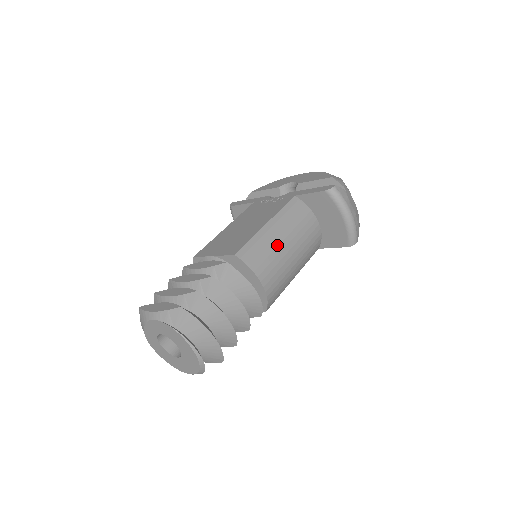
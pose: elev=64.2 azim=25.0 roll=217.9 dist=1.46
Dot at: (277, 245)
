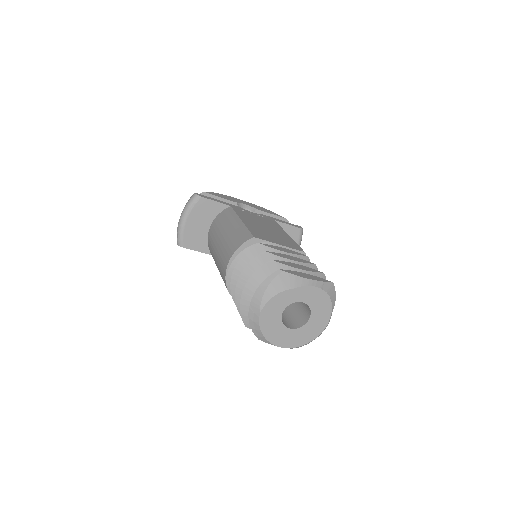
Dot at: occluded
